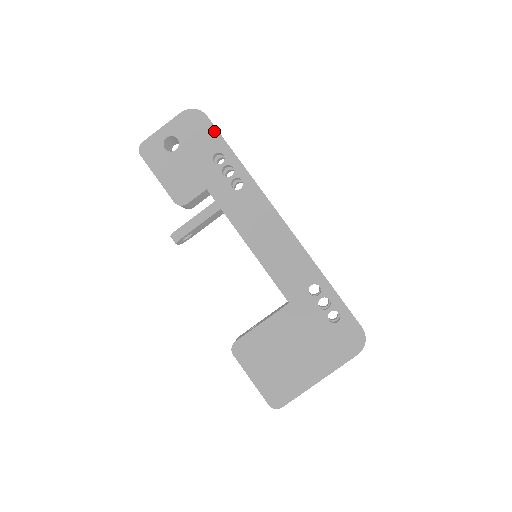
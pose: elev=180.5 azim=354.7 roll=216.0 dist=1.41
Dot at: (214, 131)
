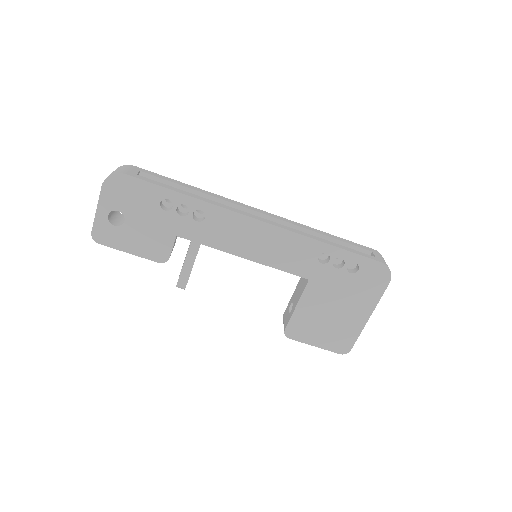
Dot at: (144, 184)
